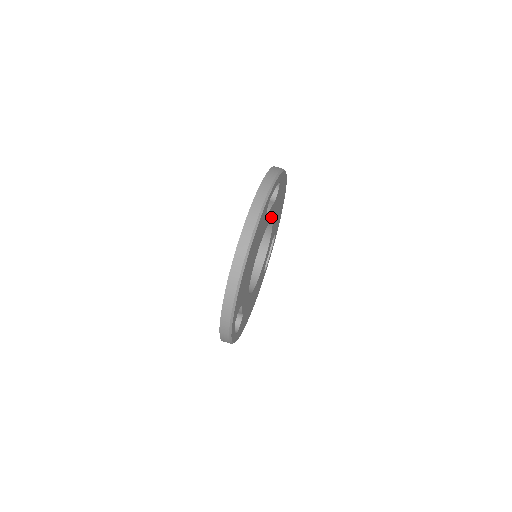
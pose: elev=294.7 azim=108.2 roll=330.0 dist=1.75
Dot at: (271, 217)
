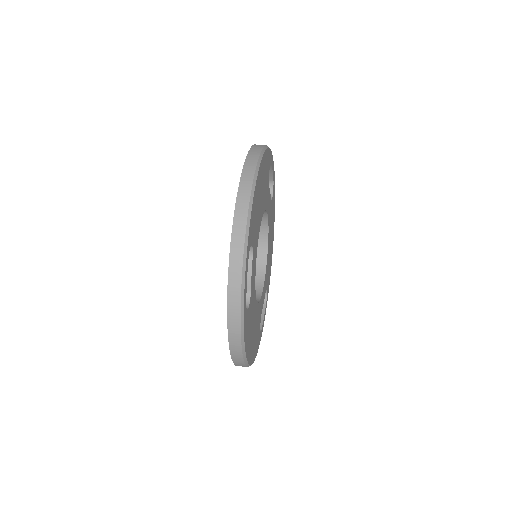
Dot at: (268, 218)
